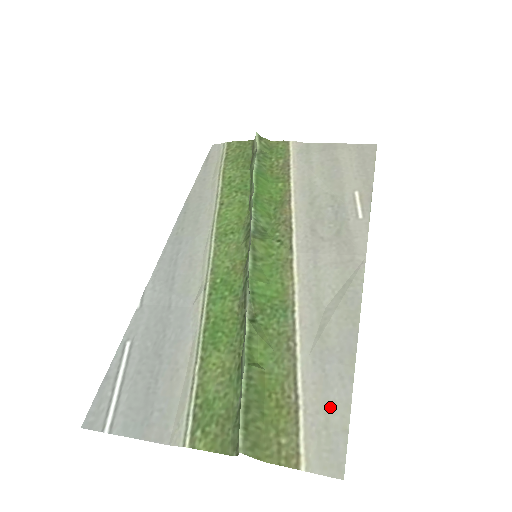
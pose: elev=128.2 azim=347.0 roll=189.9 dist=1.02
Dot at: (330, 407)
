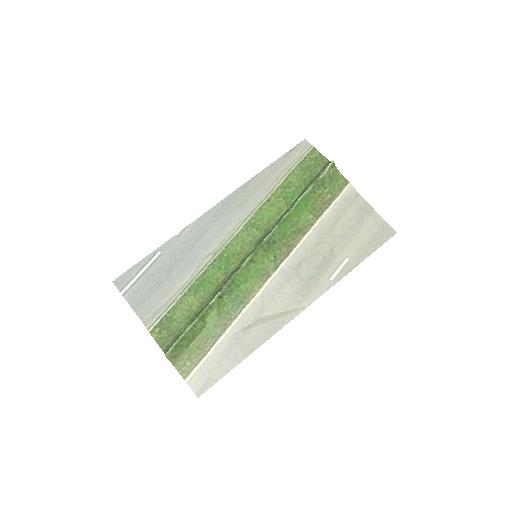
Dot at: (219, 366)
